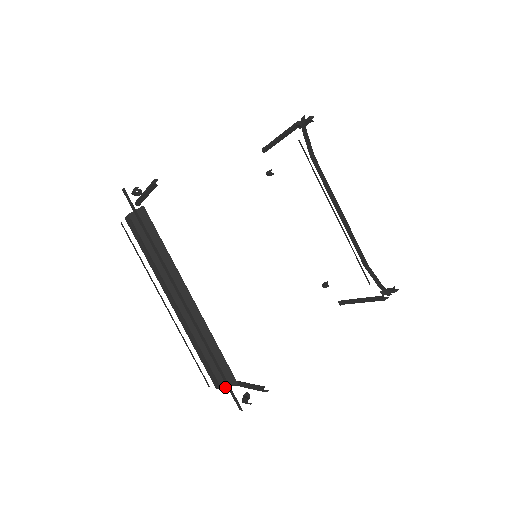
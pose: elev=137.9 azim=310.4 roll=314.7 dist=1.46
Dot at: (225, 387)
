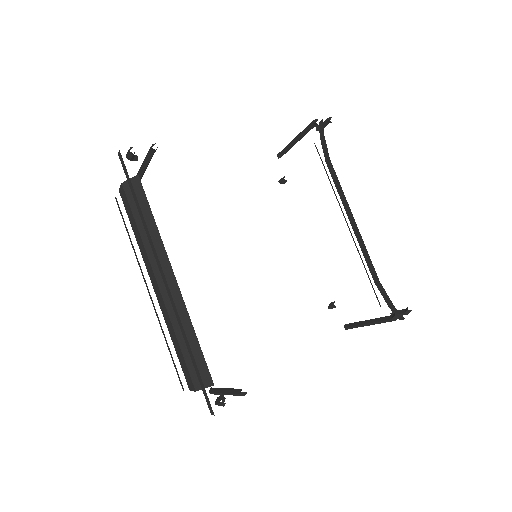
Dot at: (199, 388)
